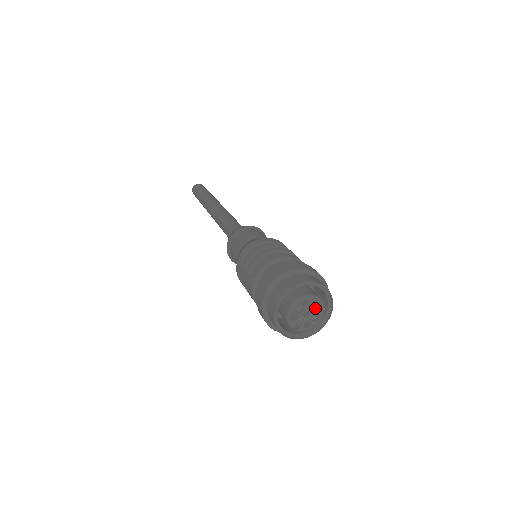
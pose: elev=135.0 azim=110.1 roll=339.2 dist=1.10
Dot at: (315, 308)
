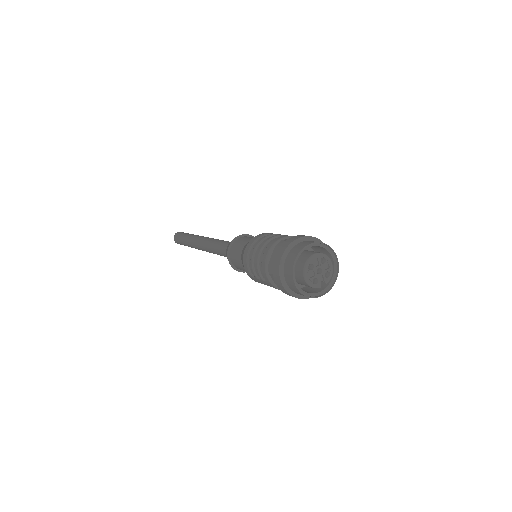
Dot at: (320, 262)
